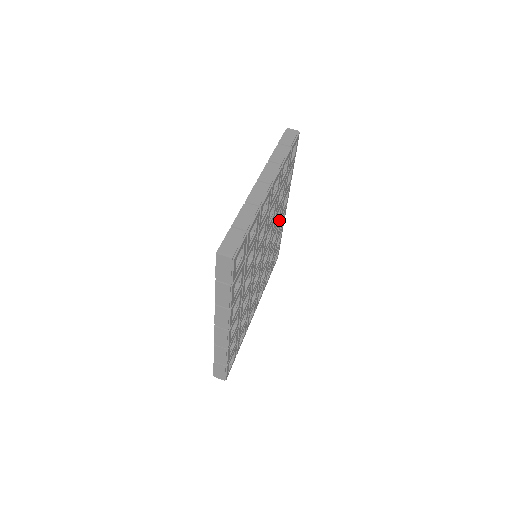
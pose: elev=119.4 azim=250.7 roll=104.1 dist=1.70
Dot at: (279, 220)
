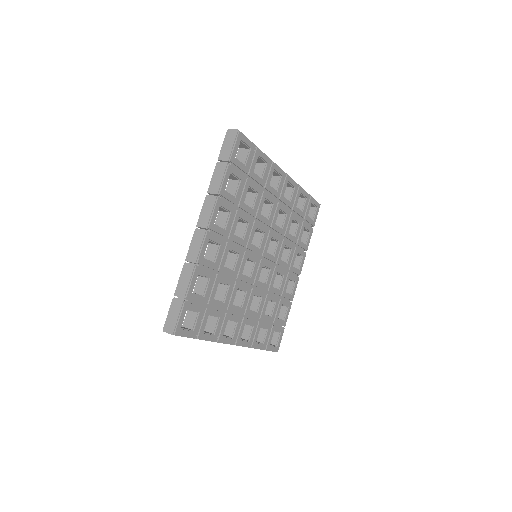
Dot at: (287, 274)
